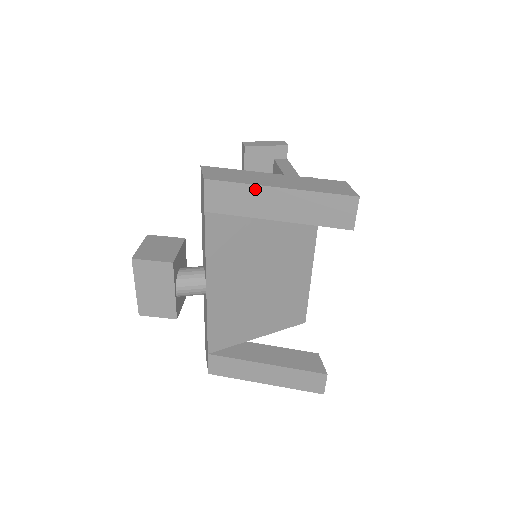
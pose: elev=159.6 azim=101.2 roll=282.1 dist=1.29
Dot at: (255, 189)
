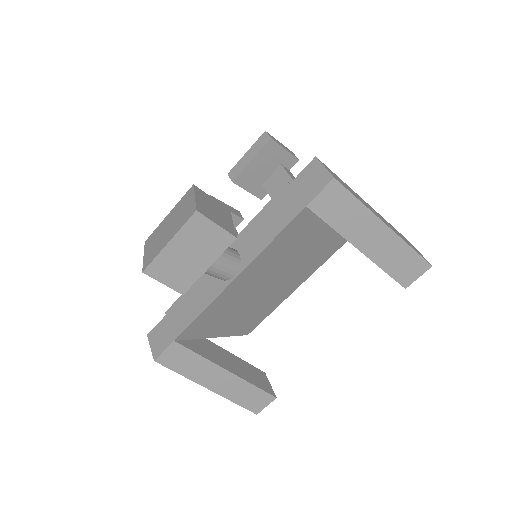
Dot at: (367, 214)
